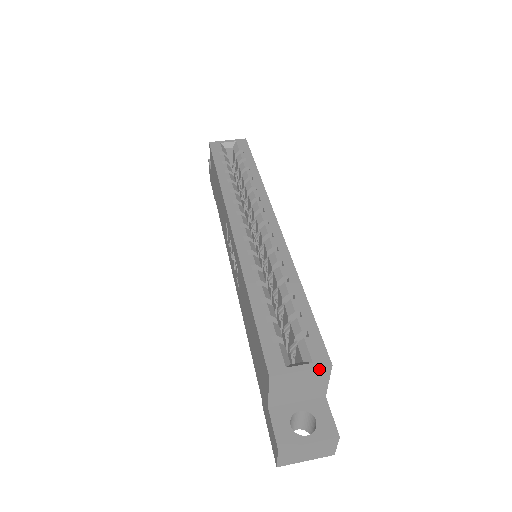
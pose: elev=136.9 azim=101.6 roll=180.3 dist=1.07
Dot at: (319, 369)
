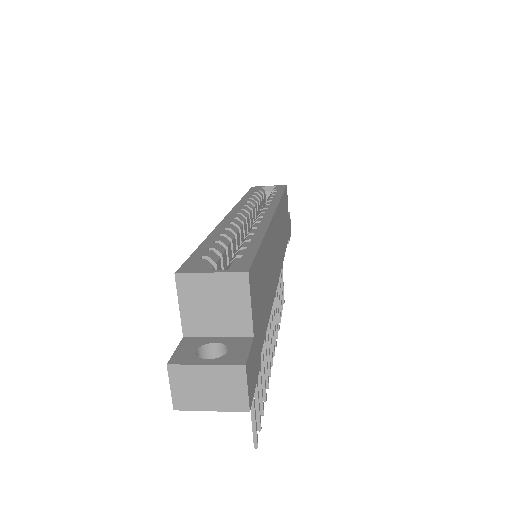
Dot at: (233, 275)
